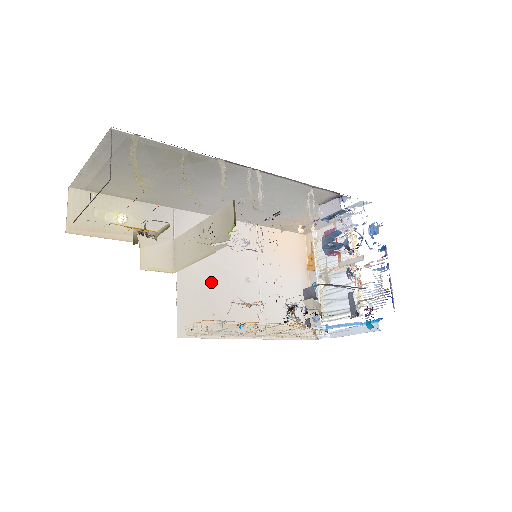
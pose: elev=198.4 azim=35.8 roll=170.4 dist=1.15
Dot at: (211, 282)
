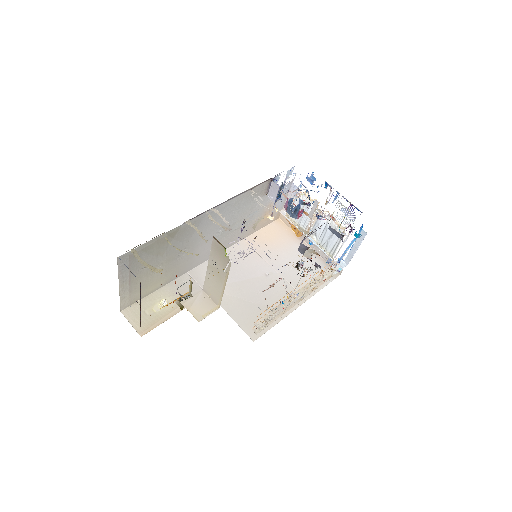
Dot at: (246, 295)
